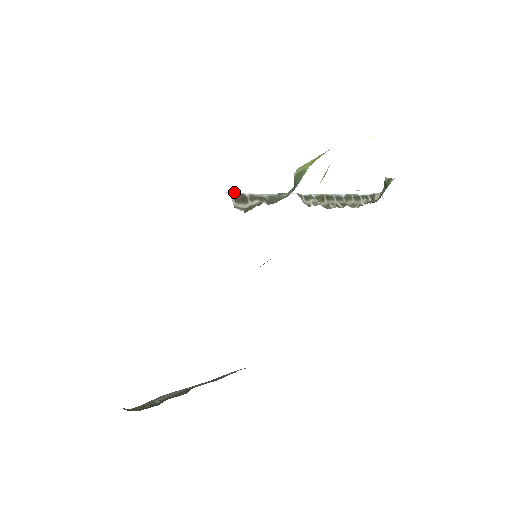
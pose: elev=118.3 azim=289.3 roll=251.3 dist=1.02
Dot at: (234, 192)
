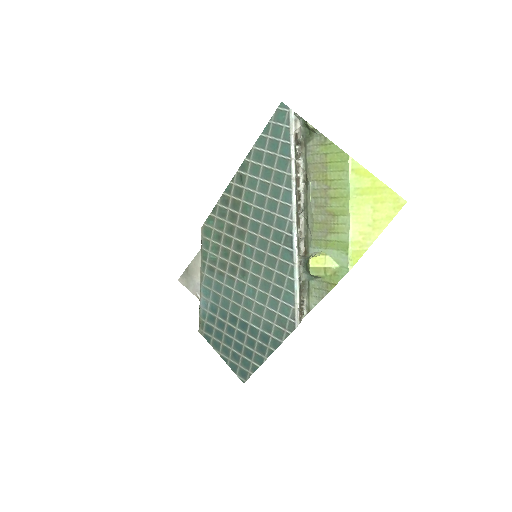
Dot at: (298, 319)
